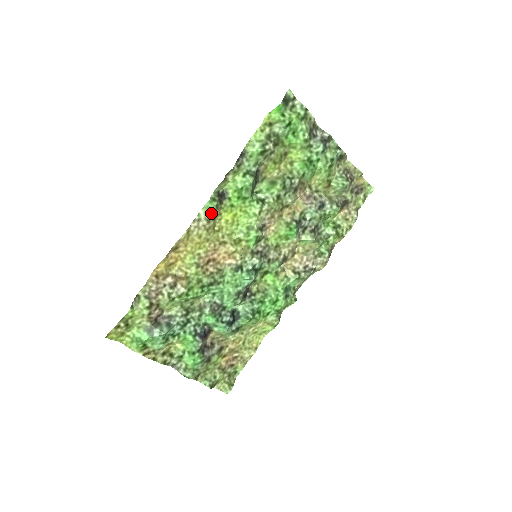
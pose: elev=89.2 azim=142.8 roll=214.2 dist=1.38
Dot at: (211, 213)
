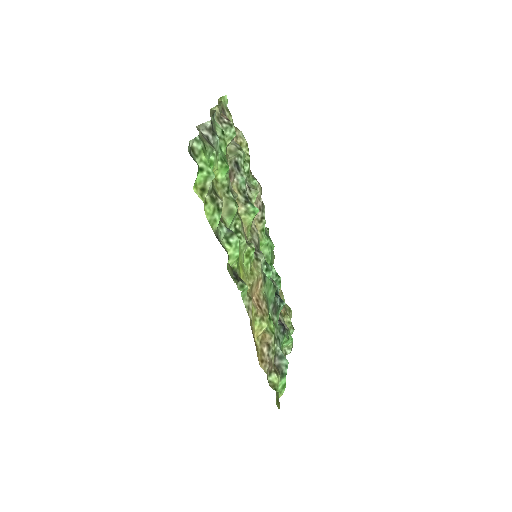
Dot at: (246, 293)
